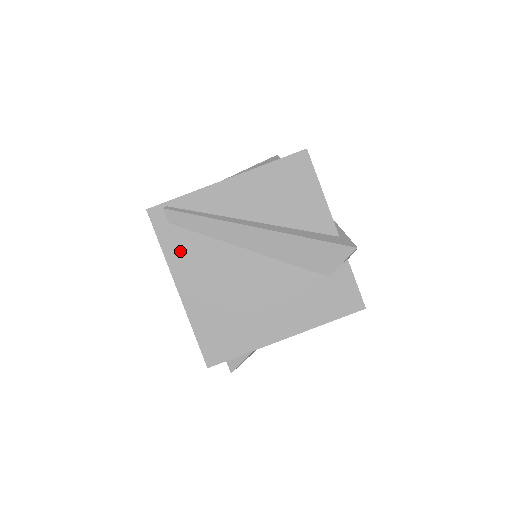
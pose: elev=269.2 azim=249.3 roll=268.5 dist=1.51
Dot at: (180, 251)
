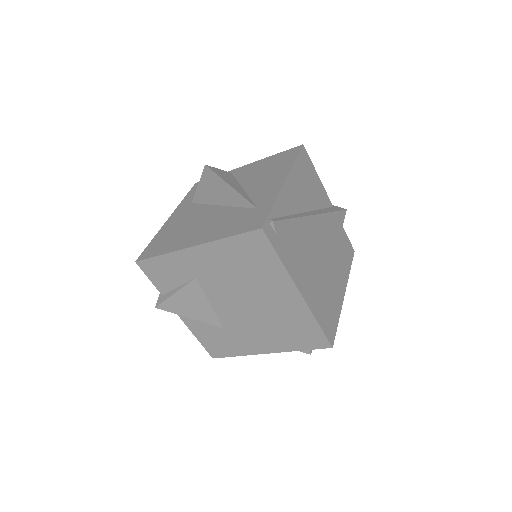
Dot at: (290, 257)
